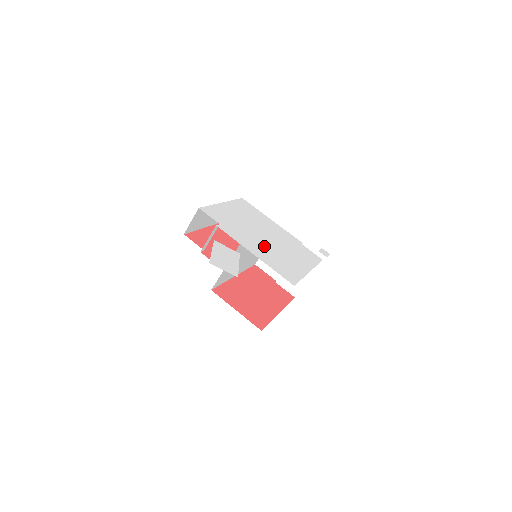
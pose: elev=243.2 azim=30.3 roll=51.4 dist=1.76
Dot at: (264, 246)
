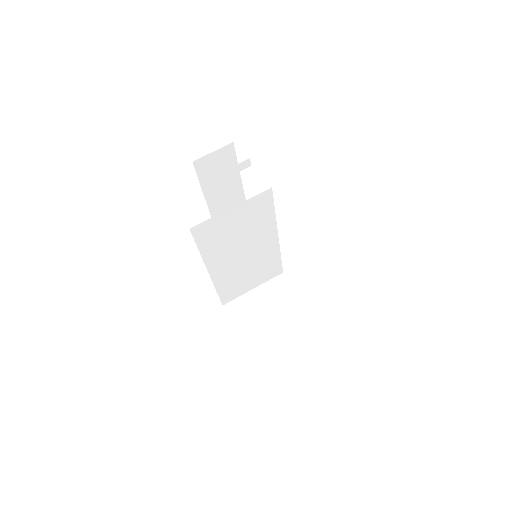
Dot at: occluded
